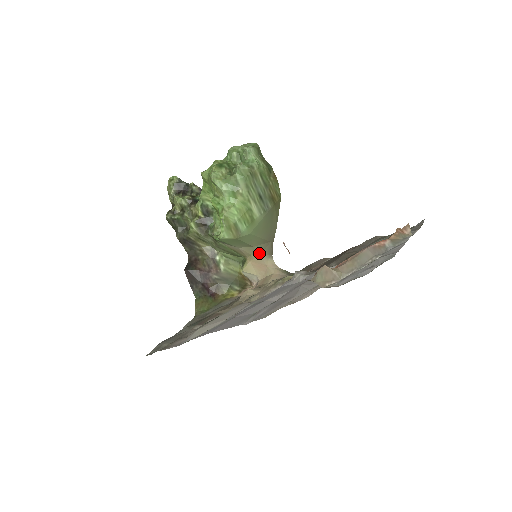
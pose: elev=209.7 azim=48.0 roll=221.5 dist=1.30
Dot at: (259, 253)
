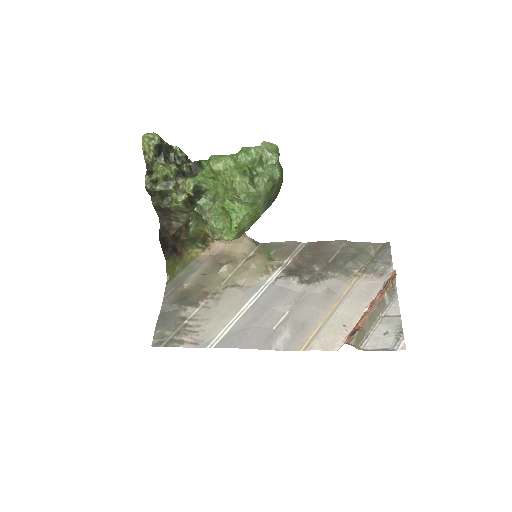
Dot at: occluded
